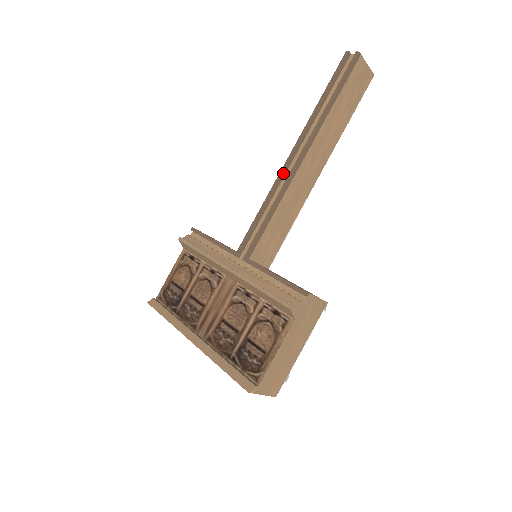
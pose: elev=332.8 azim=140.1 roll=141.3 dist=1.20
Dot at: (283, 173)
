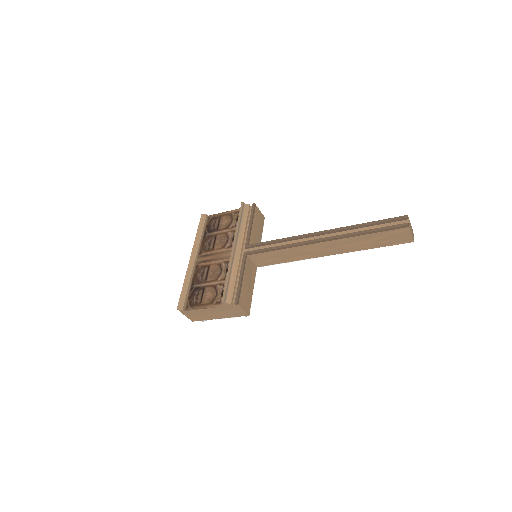
Dot at: (305, 236)
